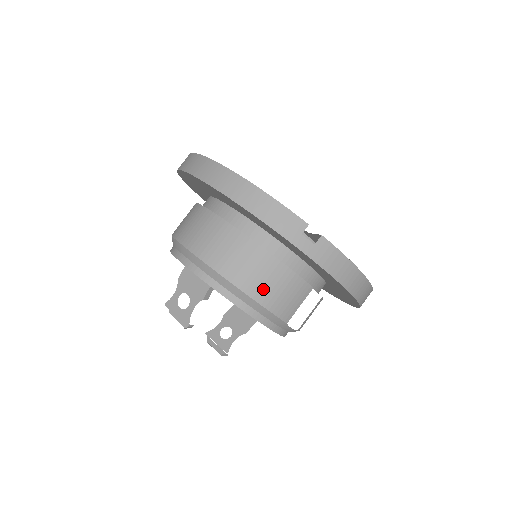
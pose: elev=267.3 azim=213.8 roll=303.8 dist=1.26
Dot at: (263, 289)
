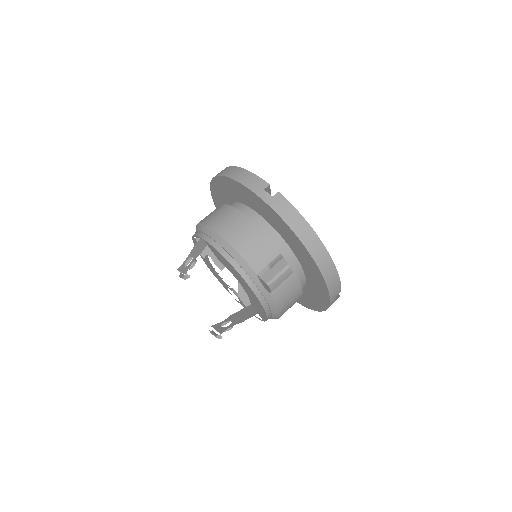
Dot at: (239, 239)
